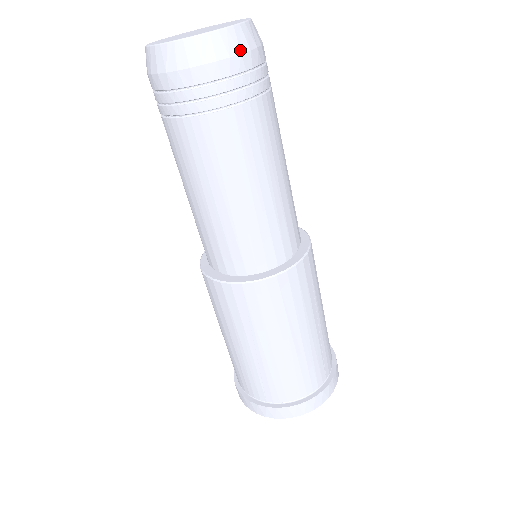
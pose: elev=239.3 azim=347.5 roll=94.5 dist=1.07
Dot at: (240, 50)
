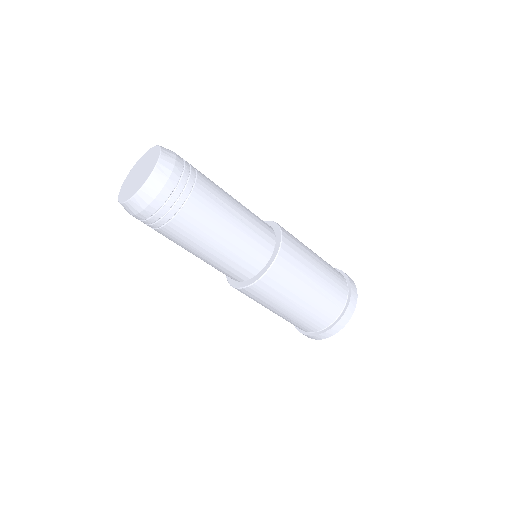
Dot at: (158, 191)
